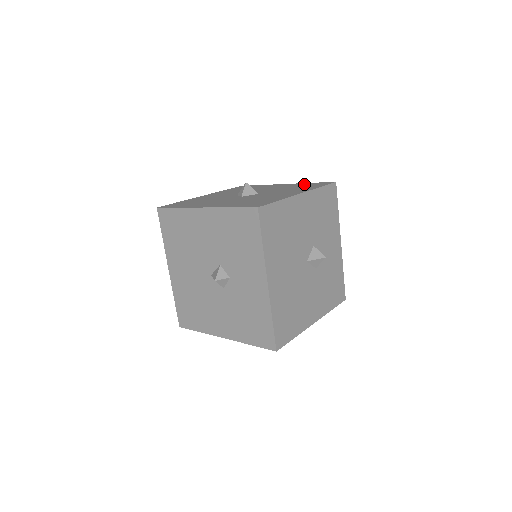
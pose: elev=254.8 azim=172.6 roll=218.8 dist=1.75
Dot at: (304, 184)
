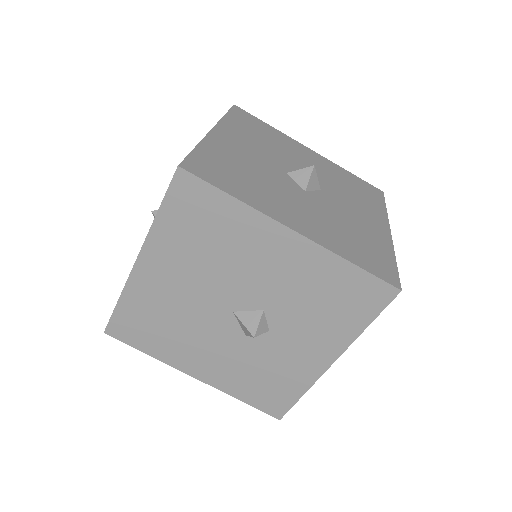
Dot at: (348, 175)
